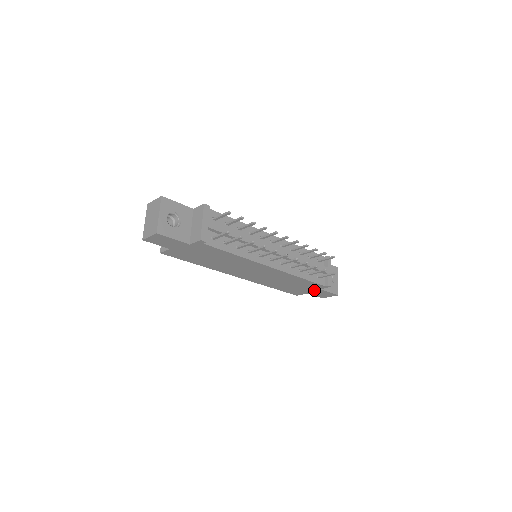
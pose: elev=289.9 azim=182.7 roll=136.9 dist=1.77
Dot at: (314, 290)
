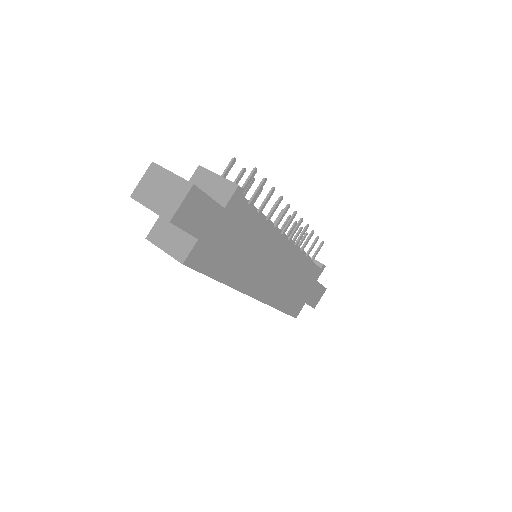
Dot at: (311, 289)
